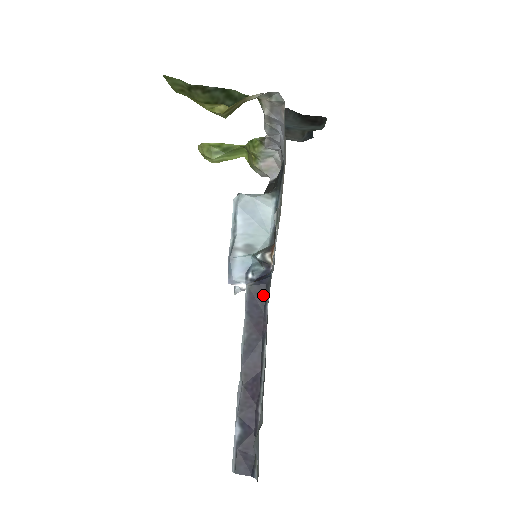
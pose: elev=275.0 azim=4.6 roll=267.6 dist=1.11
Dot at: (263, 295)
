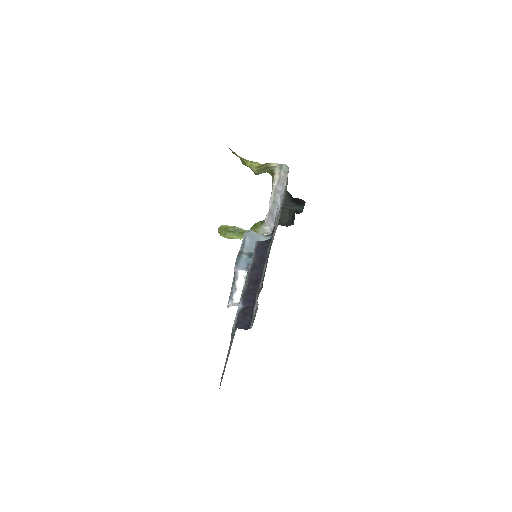
Dot at: (266, 245)
